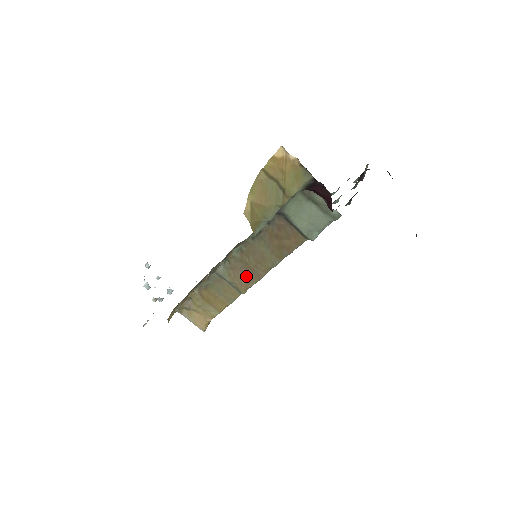
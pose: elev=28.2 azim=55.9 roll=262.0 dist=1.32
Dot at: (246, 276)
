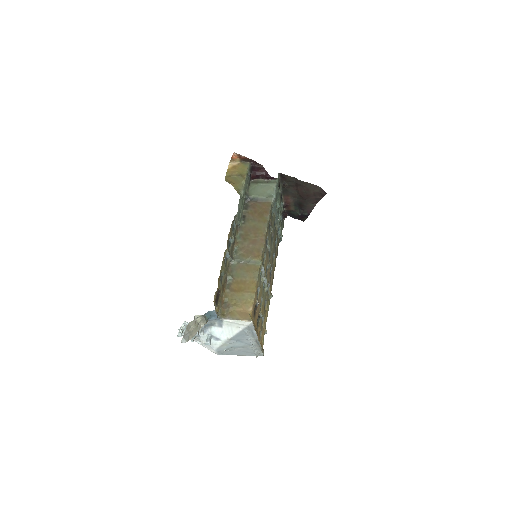
Dot at: (254, 248)
